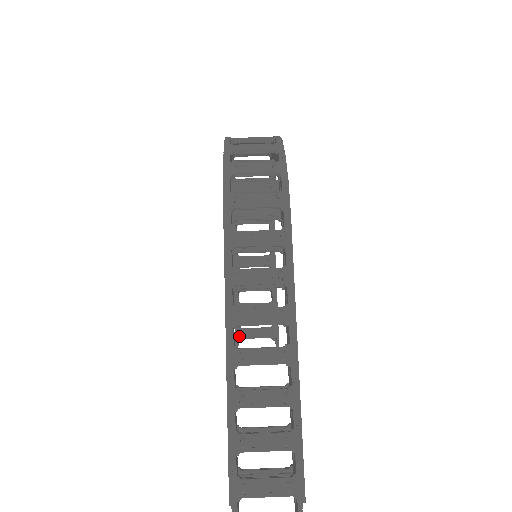
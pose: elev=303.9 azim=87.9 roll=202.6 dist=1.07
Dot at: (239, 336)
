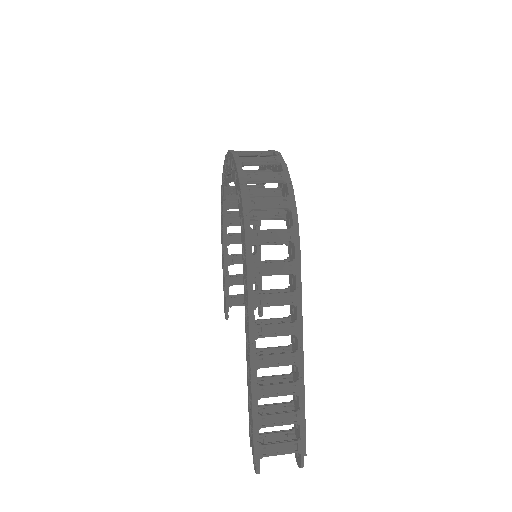
Dot at: (229, 304)
